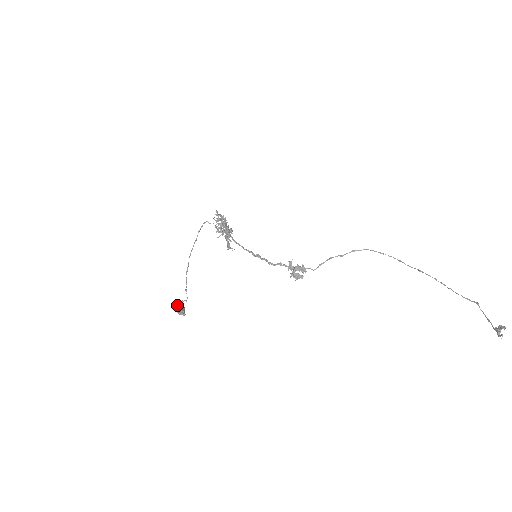
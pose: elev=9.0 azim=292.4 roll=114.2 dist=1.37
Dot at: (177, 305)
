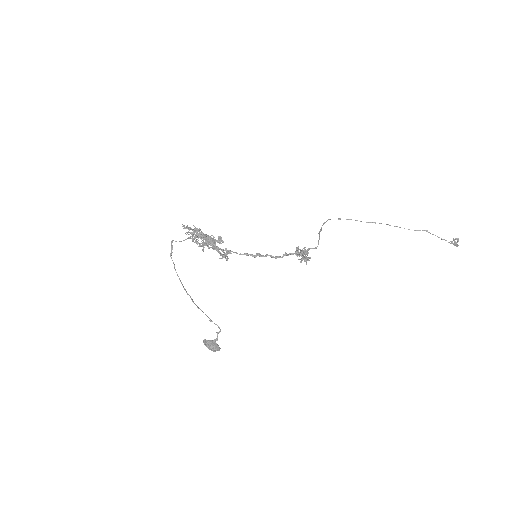
Dot at: (207, 342)
